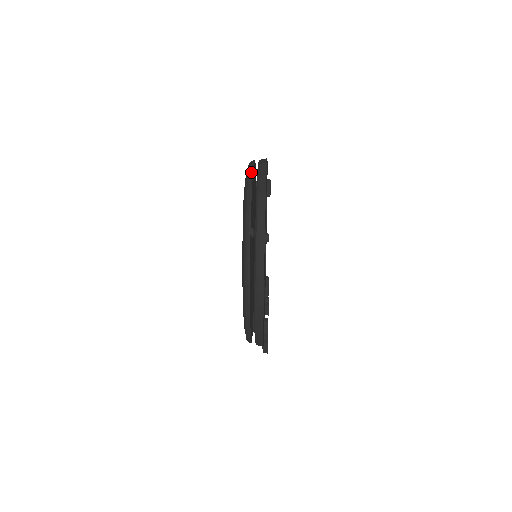
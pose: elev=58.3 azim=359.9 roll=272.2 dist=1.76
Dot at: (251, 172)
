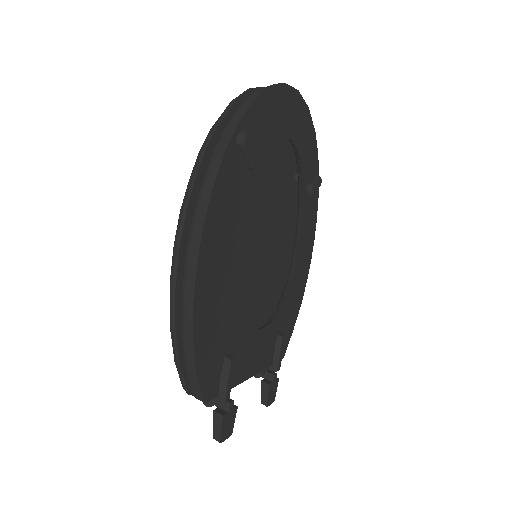
Dot at: occluded
